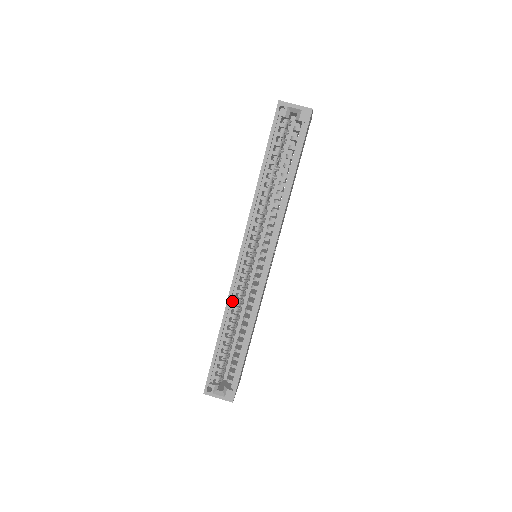
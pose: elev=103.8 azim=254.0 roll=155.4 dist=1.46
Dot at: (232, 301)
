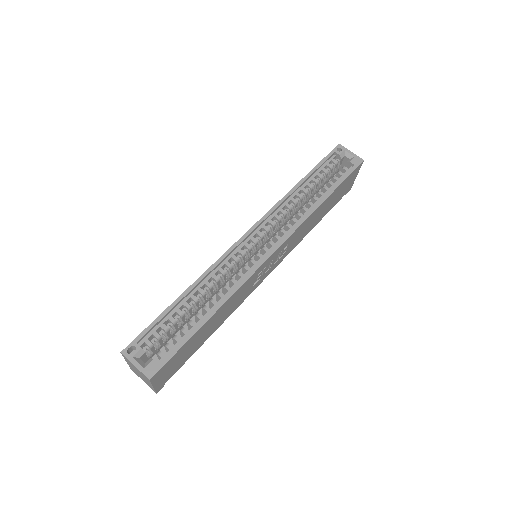
Dot at: (216, 270)
